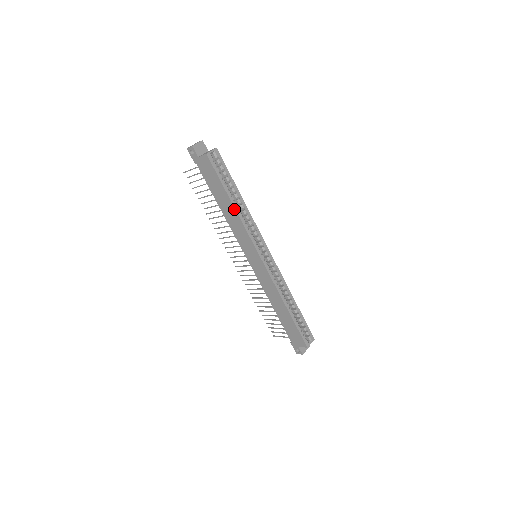
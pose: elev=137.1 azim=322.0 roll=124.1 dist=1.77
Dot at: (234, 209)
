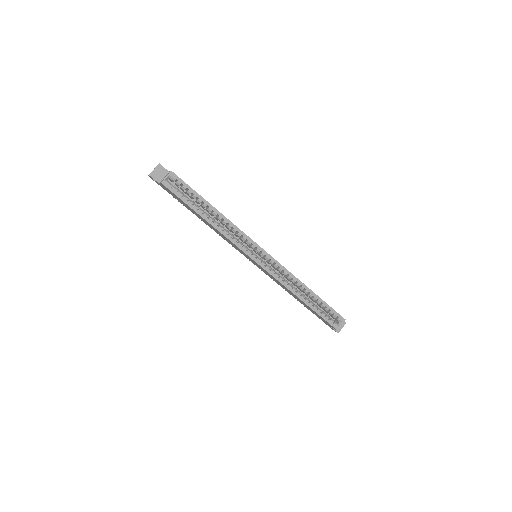
Dot at: (211, 225)
